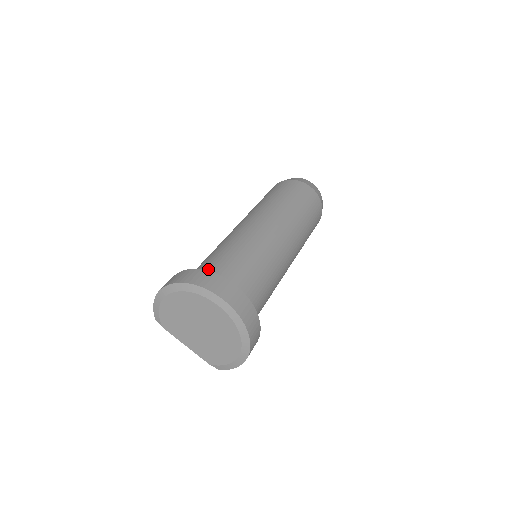
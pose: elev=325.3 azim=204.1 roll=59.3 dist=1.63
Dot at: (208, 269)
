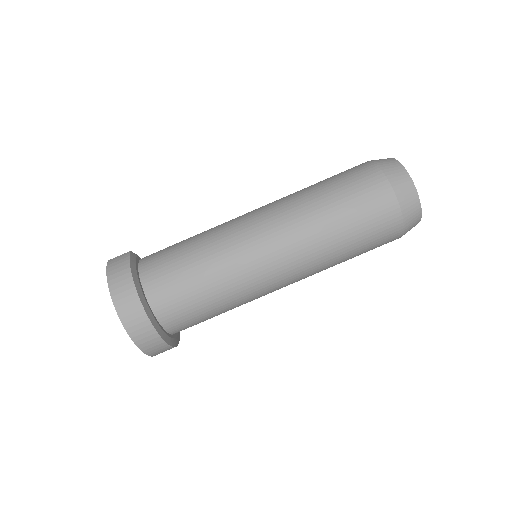
Dot at: (167, 307)
